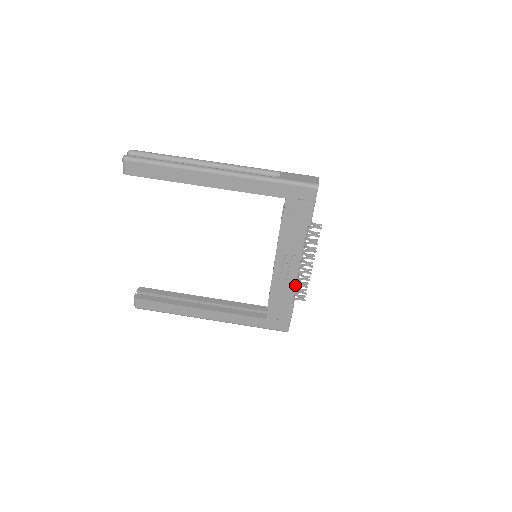
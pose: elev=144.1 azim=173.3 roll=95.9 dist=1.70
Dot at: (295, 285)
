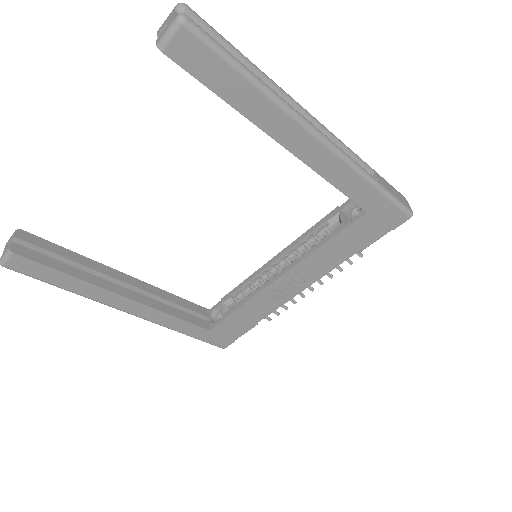
Dot at: (280, 306)
